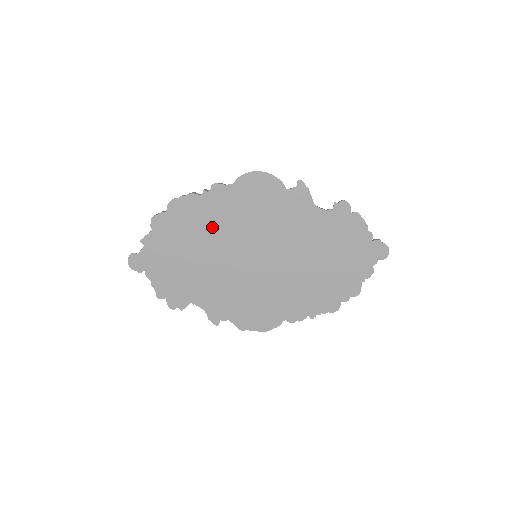
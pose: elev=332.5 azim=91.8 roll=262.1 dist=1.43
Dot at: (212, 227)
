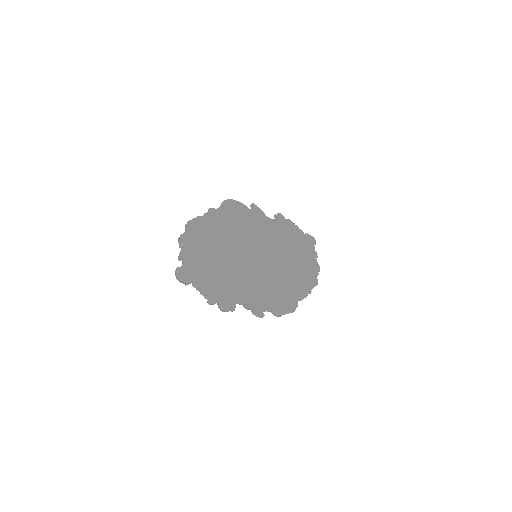
Dot at: (222, 238)
